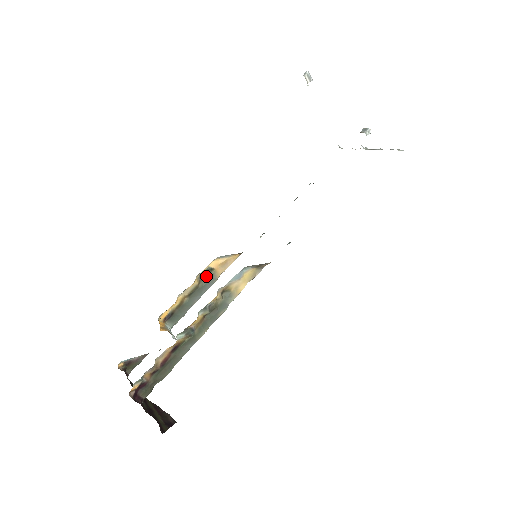
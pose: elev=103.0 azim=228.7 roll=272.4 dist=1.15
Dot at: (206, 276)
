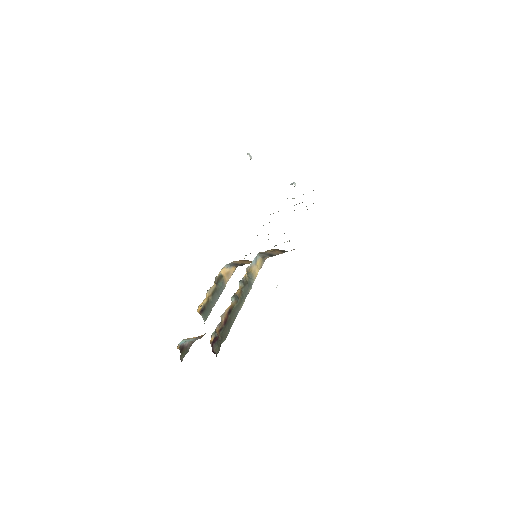
Dot at: (219, 282)
